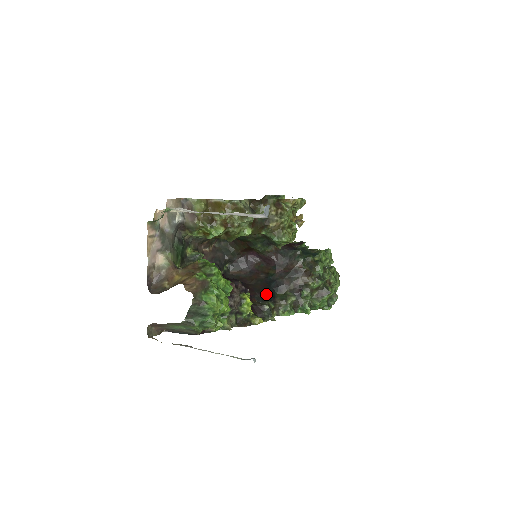
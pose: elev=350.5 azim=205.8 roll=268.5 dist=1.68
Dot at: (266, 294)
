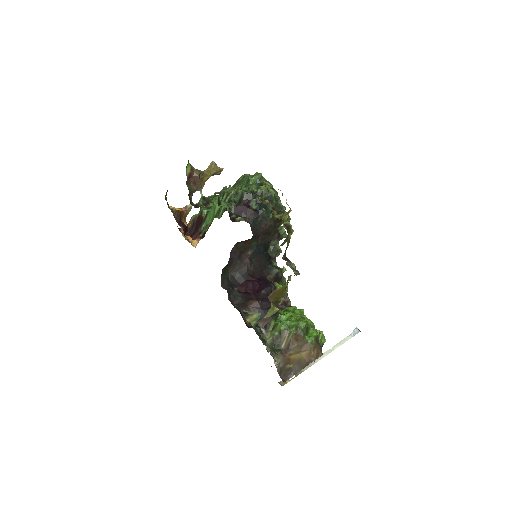
Dot at: (267, 263)
